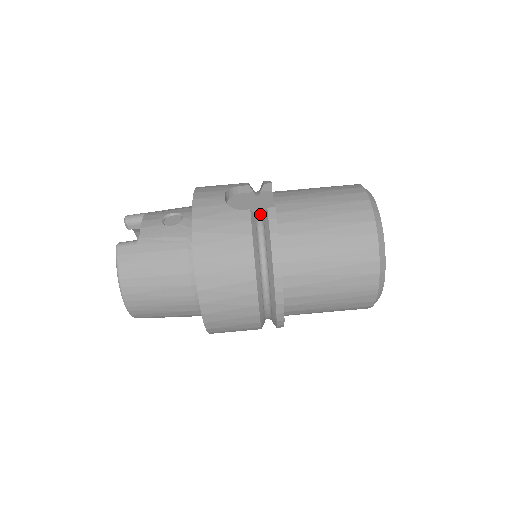
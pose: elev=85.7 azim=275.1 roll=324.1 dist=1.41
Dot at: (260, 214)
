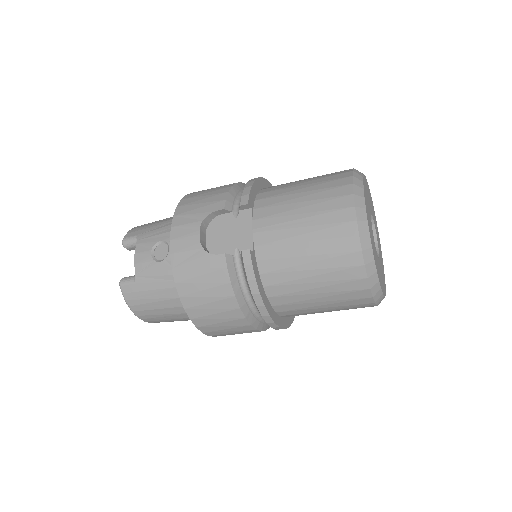
Dot at: (238, 251)
